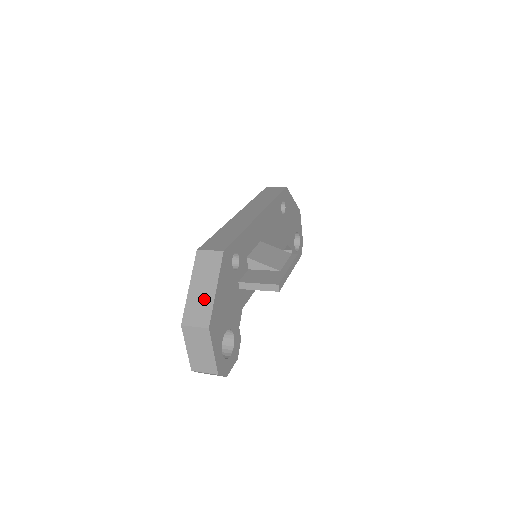
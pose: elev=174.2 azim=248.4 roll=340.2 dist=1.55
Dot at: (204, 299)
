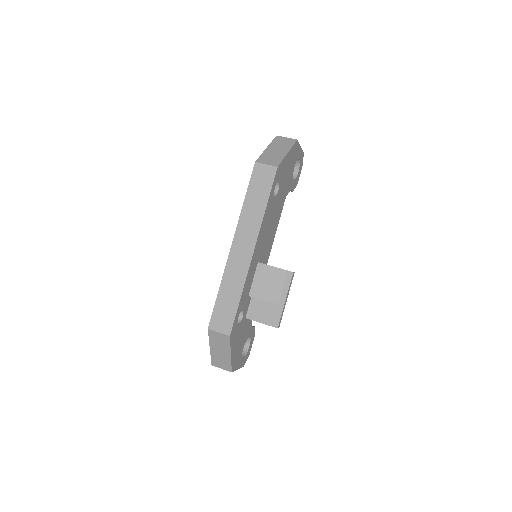
Dot at: (223, 358)
